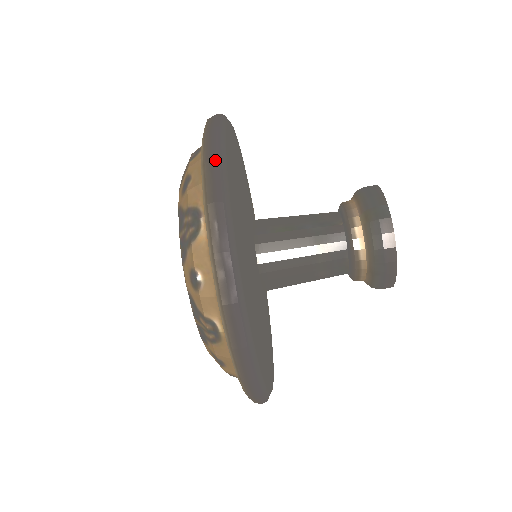
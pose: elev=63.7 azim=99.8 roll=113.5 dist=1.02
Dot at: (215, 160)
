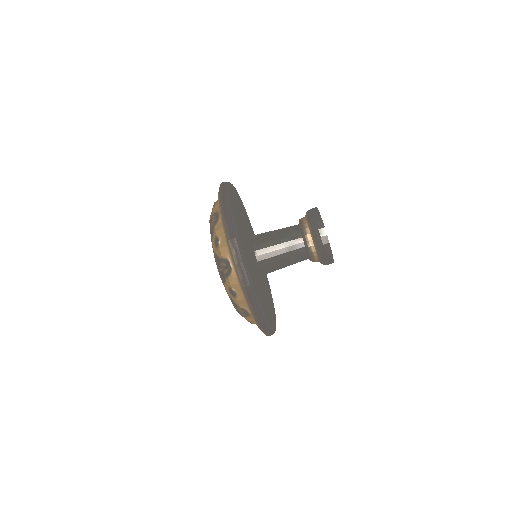
Dot at: (233, 239)
